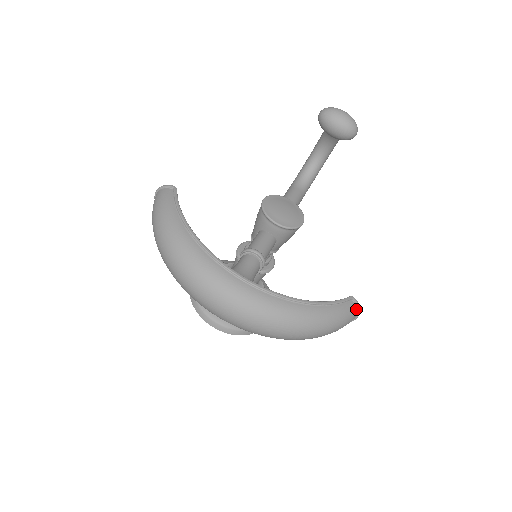
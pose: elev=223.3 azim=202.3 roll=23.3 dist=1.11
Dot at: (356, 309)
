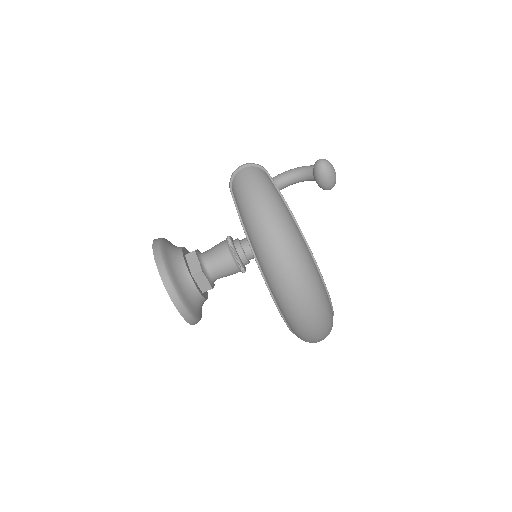
Dot at: occluded
